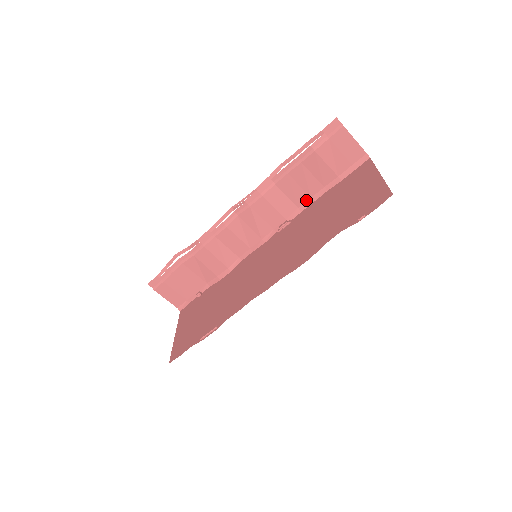
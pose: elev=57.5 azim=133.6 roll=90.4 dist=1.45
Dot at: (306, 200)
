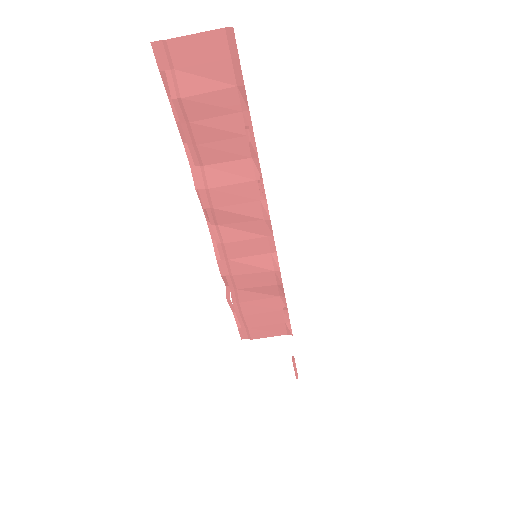
Dot at: (247, 143)
